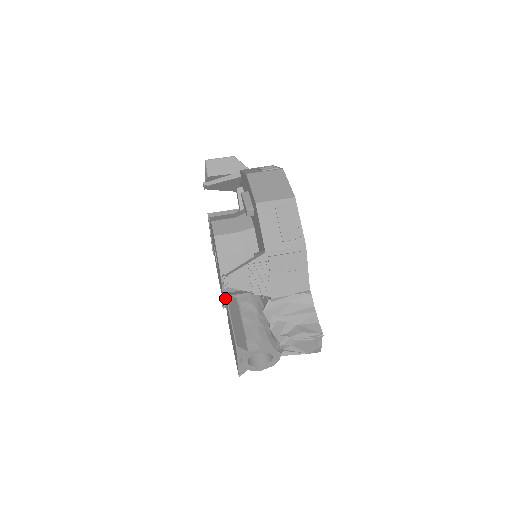
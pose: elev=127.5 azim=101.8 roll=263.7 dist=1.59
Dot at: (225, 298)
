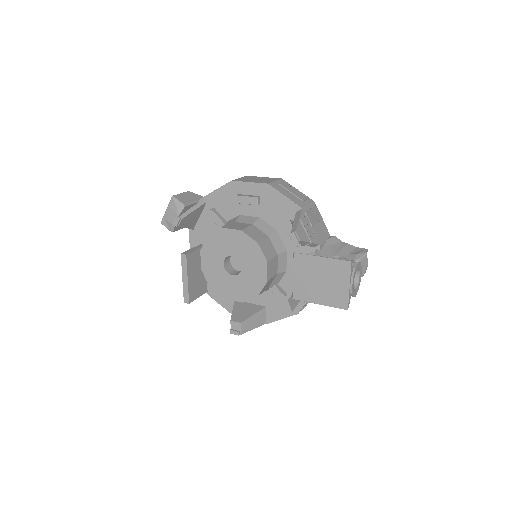
Dot at: (293, 261)
